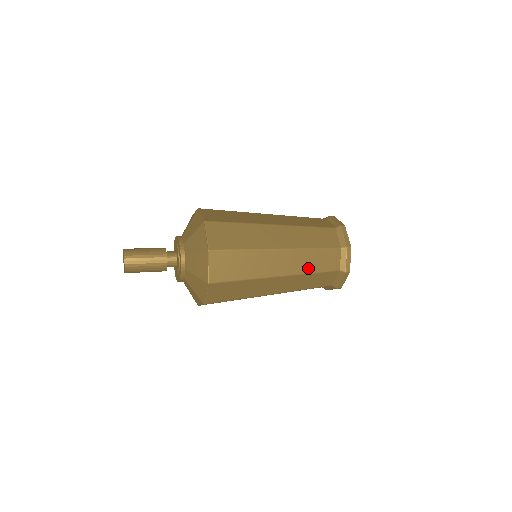
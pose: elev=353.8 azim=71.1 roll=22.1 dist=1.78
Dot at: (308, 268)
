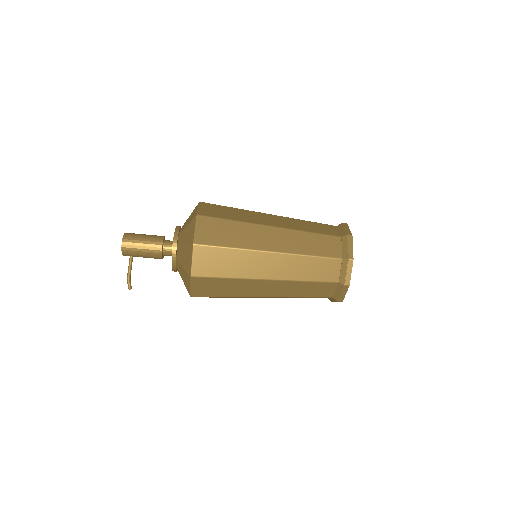
Dot at: occluded
